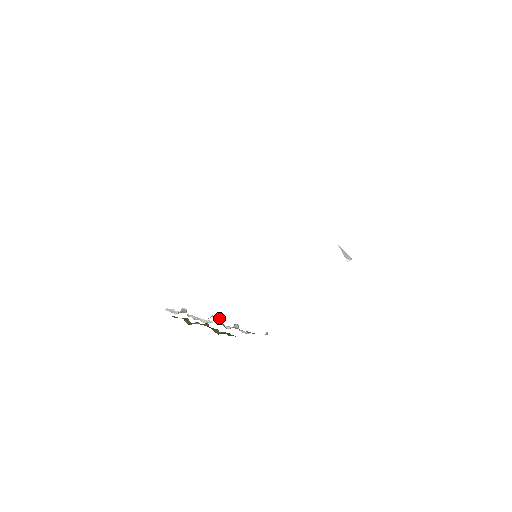
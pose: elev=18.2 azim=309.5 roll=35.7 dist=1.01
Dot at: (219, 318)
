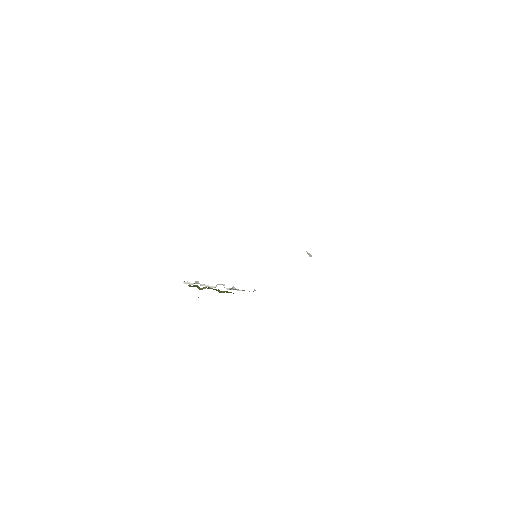
Dot at: (223, 285)
